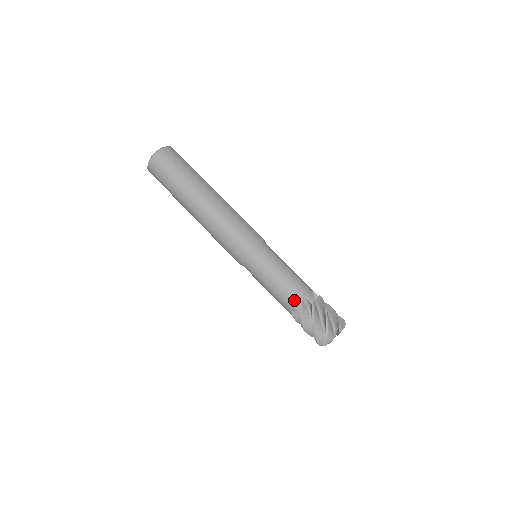
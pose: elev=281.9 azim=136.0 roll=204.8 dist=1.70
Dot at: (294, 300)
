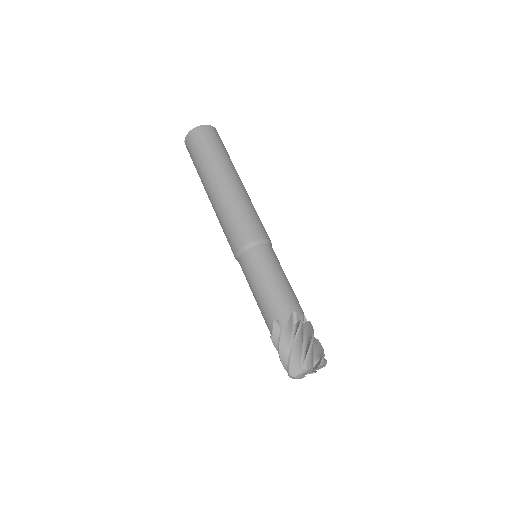
Dot at: (283, 308)
